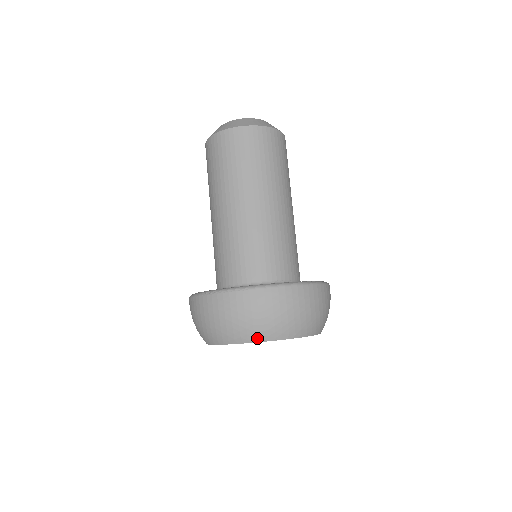
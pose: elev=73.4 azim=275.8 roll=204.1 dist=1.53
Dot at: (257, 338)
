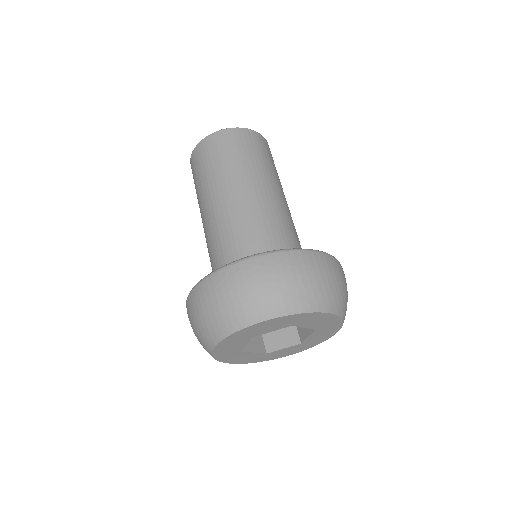
Dot at: (257, 317)
